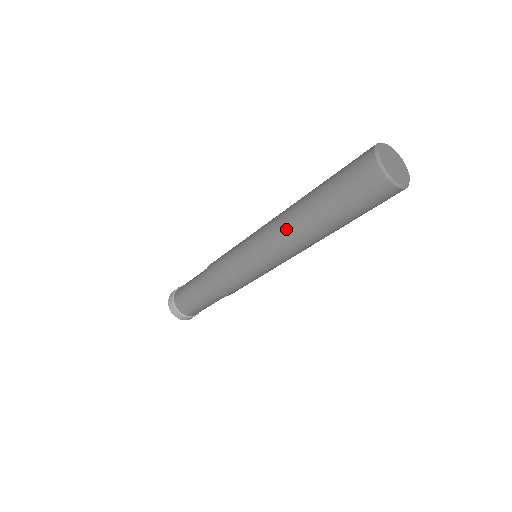
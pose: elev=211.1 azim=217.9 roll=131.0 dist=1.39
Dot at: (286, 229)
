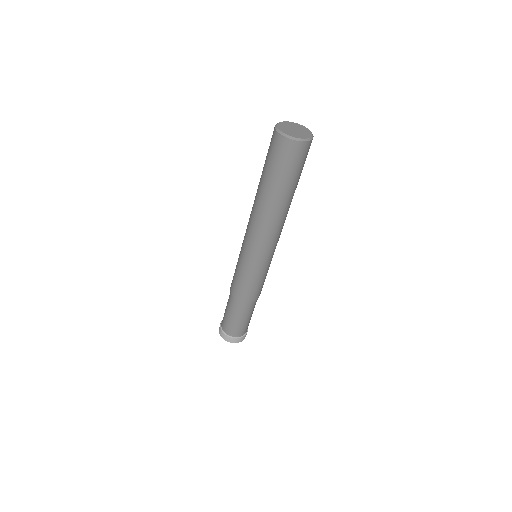
Dot at: (252, 213)
